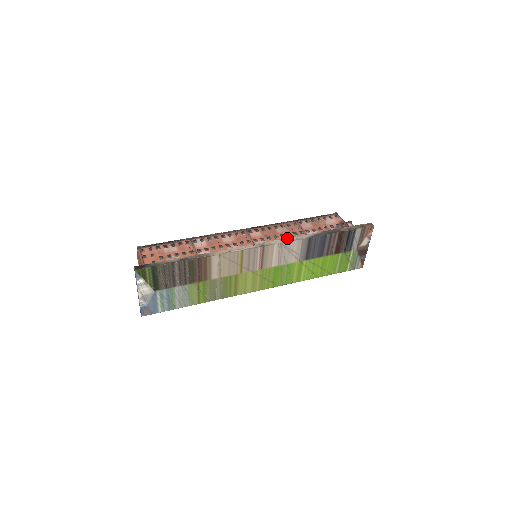
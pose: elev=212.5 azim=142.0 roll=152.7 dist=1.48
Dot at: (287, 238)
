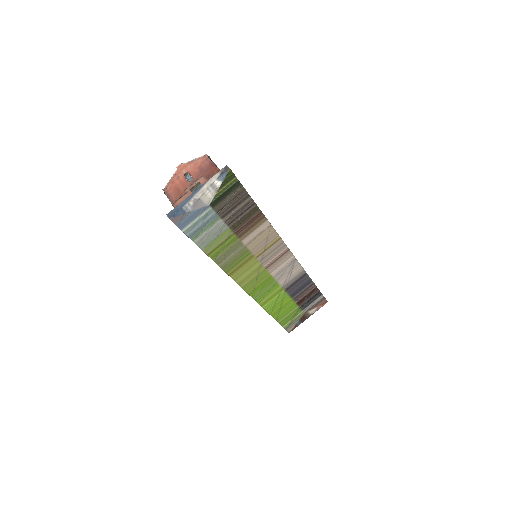
Dot at: occluded
